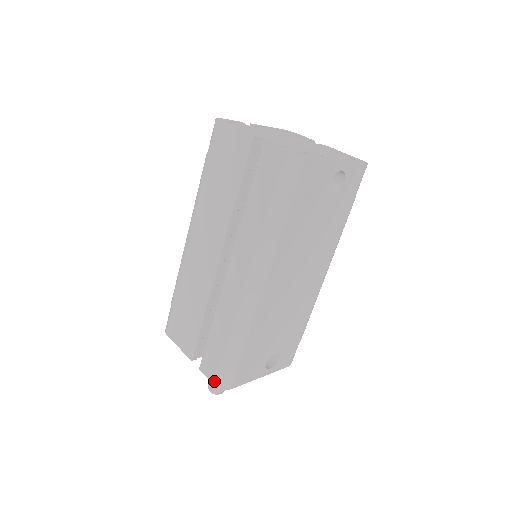
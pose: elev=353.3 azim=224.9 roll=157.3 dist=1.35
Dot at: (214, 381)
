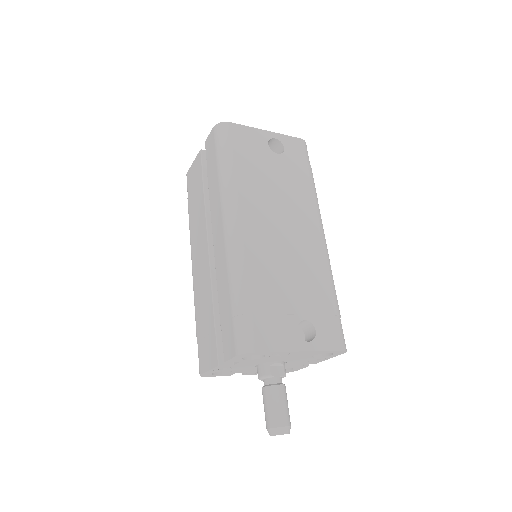
Dot at: (235, 351)
